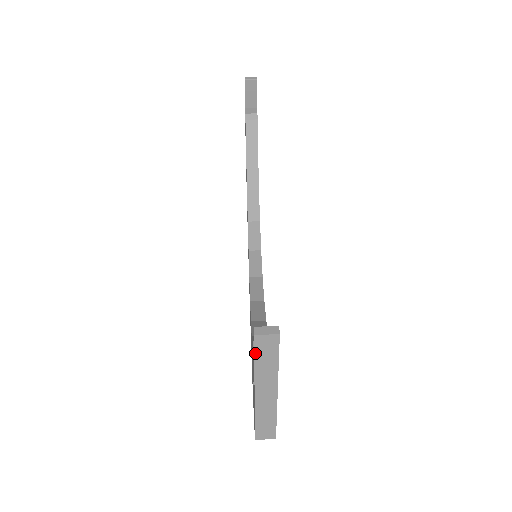
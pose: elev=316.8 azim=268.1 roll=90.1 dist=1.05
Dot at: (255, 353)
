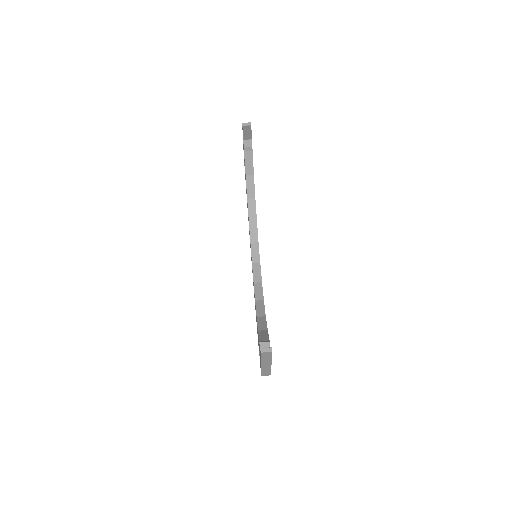
Dot at: (261, 356)
